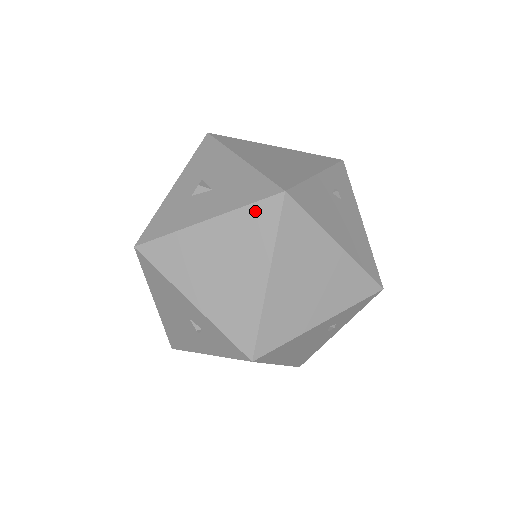
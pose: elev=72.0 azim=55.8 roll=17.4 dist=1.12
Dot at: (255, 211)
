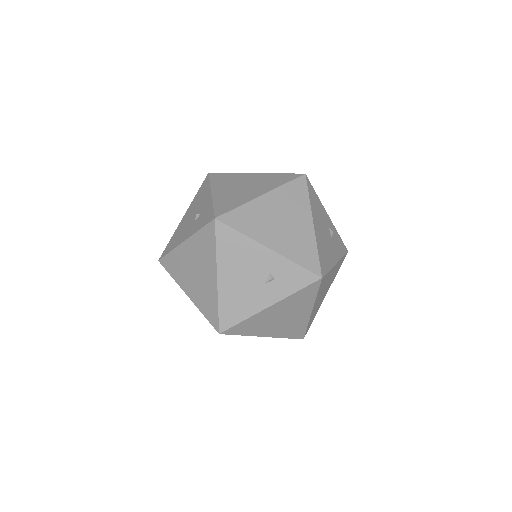
Dot at: (283, 175)
